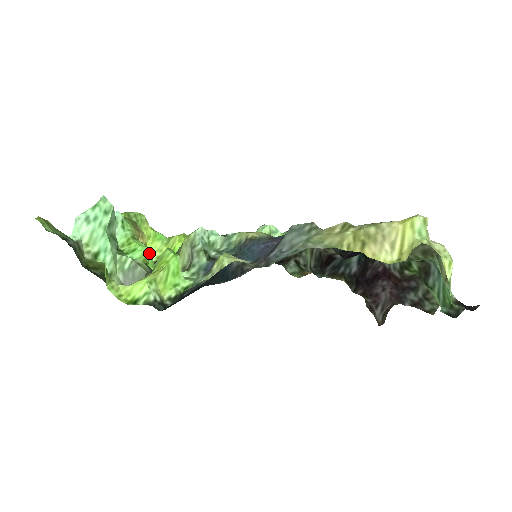
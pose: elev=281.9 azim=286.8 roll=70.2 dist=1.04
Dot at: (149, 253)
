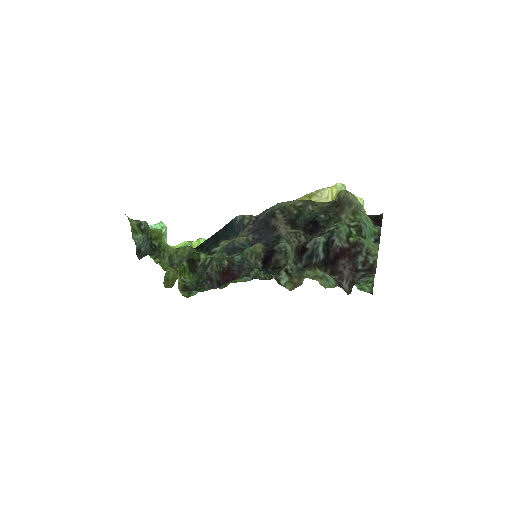
Dot at: occluded
